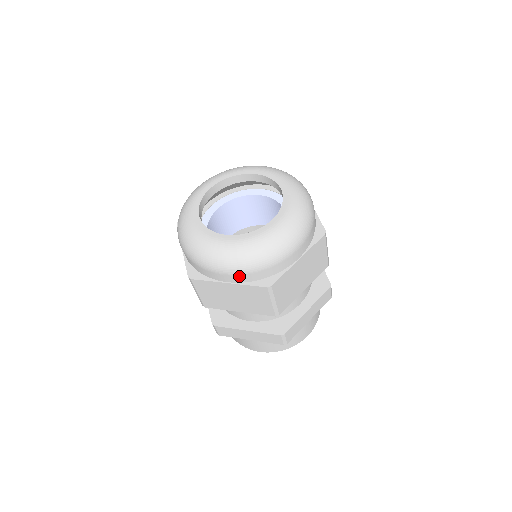
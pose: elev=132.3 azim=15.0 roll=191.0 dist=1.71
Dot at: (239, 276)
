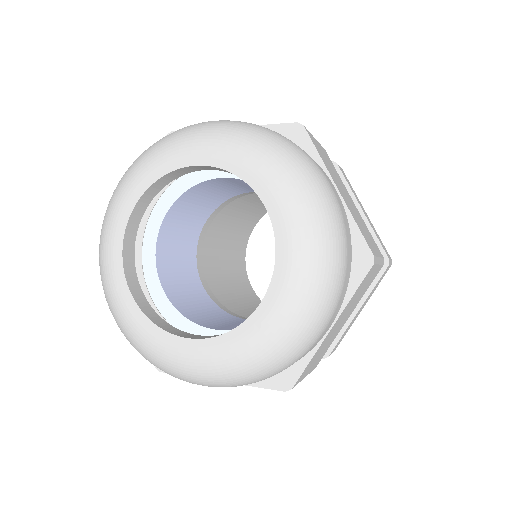
Dot at: occluded
